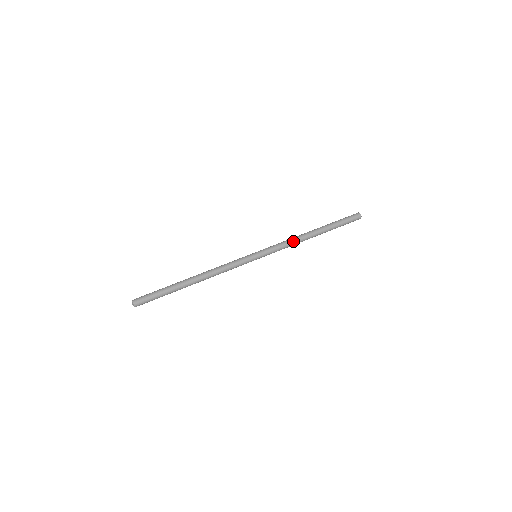
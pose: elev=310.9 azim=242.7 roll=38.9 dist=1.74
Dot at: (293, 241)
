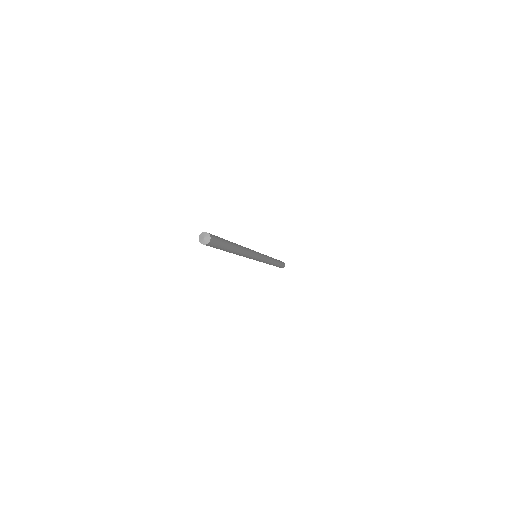
Dot at: (270, 258)
